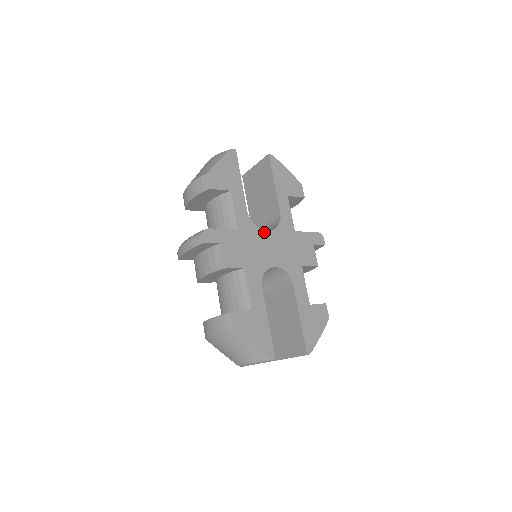
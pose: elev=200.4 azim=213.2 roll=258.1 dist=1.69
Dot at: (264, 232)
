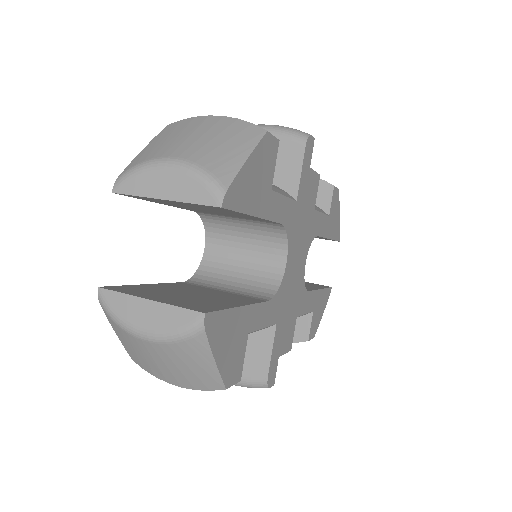
Dot at: (286, 271)
